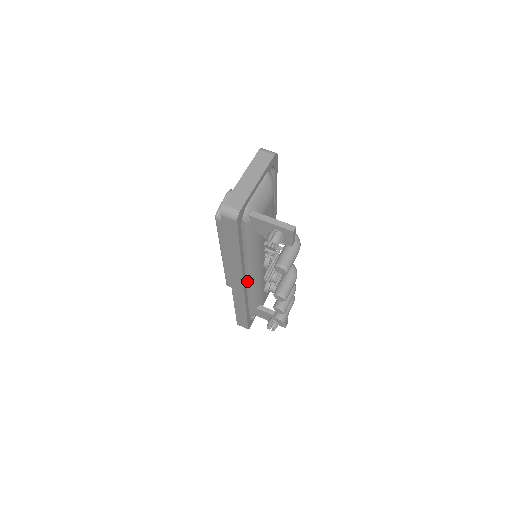
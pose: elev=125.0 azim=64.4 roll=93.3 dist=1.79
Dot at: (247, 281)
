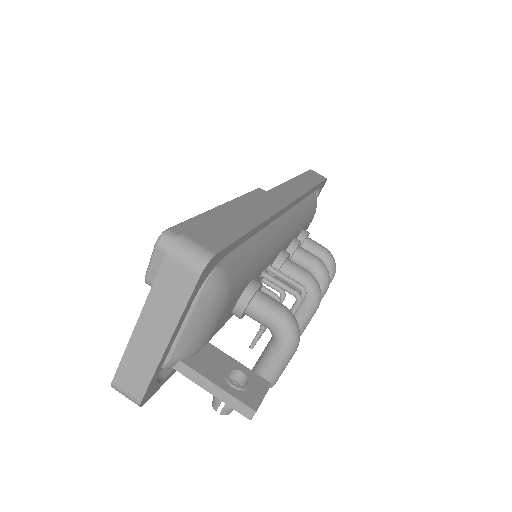
Dot at: occluded
